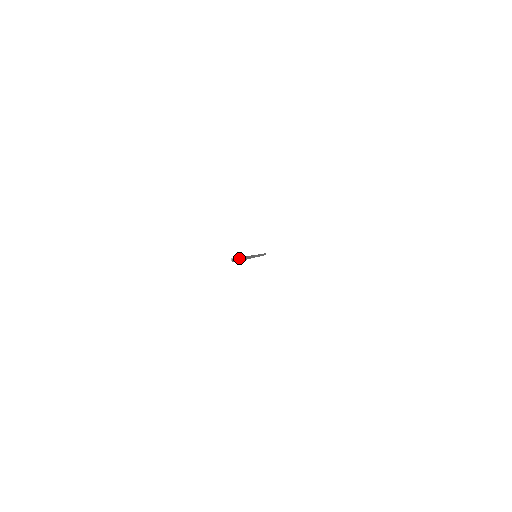
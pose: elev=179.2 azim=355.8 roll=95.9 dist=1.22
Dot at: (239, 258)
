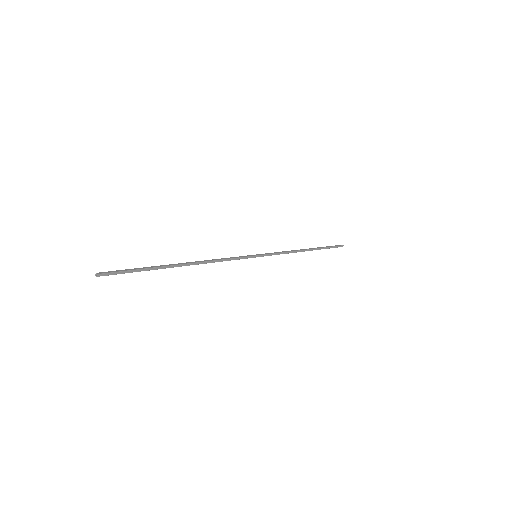
Dot at: (123, 271)
